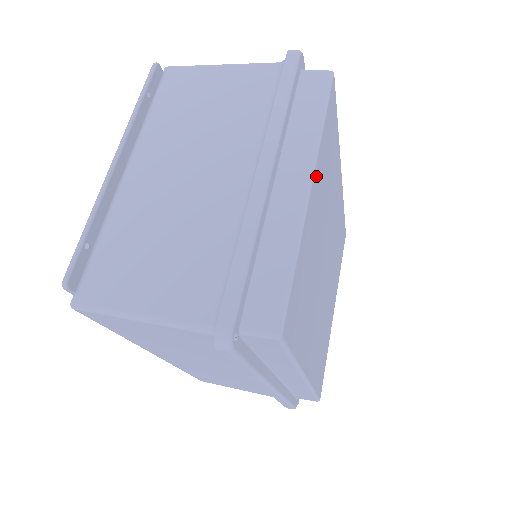
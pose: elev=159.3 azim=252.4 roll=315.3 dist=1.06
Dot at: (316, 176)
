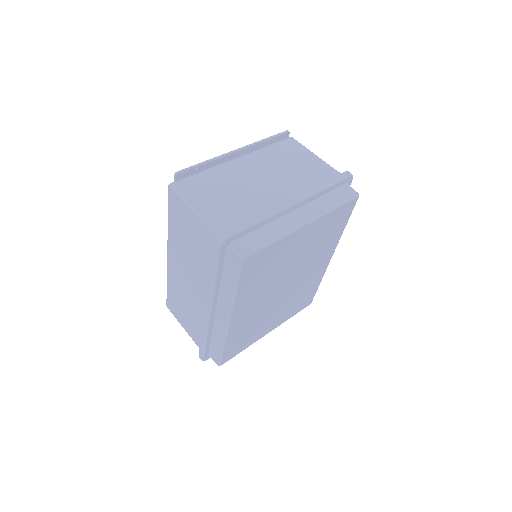
Dot at: (313, 225)
